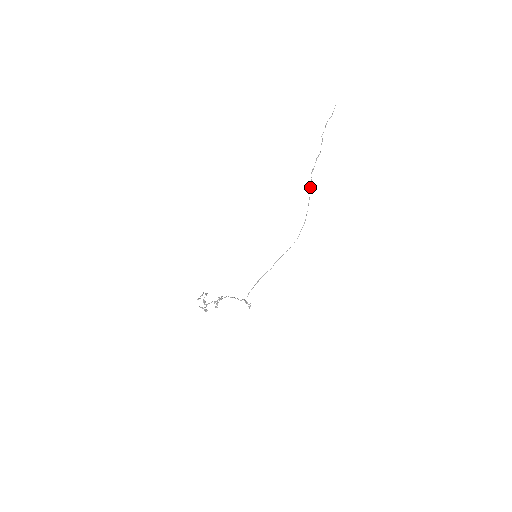
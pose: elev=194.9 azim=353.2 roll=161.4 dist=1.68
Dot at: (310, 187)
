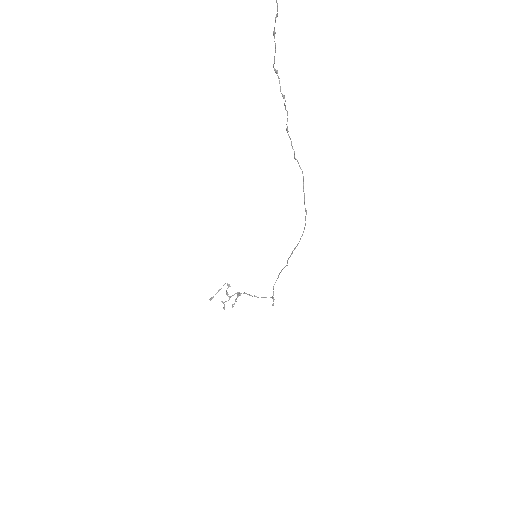
Dot at: (295, 158)
